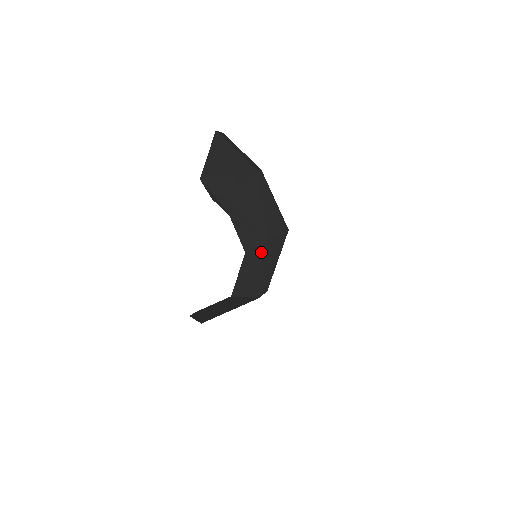
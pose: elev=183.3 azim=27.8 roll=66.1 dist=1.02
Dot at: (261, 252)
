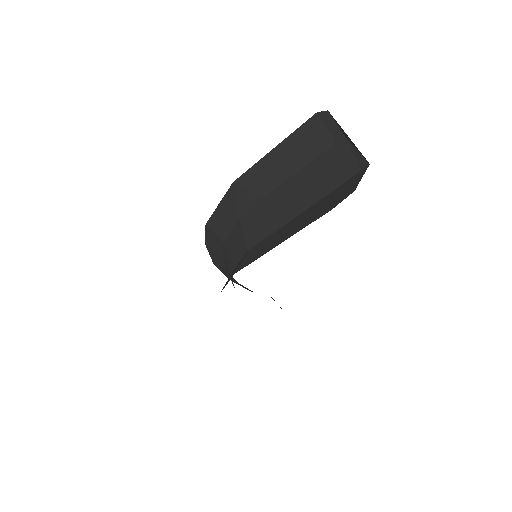
Dot at: (304, 214)
